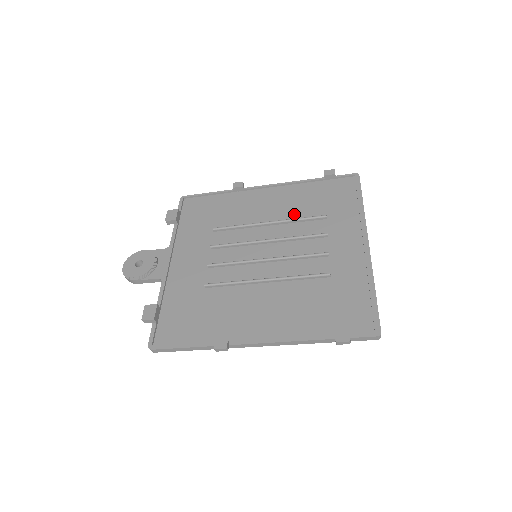
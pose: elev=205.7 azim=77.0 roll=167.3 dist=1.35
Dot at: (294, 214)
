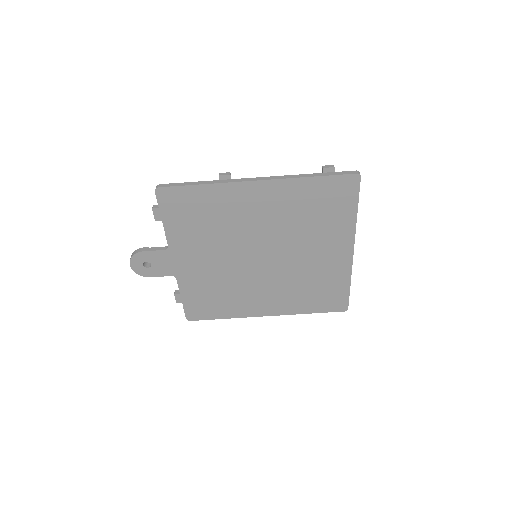
Dot at: (291, 285)
